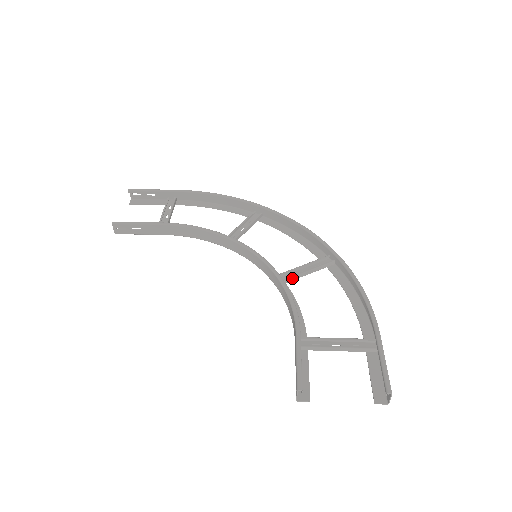
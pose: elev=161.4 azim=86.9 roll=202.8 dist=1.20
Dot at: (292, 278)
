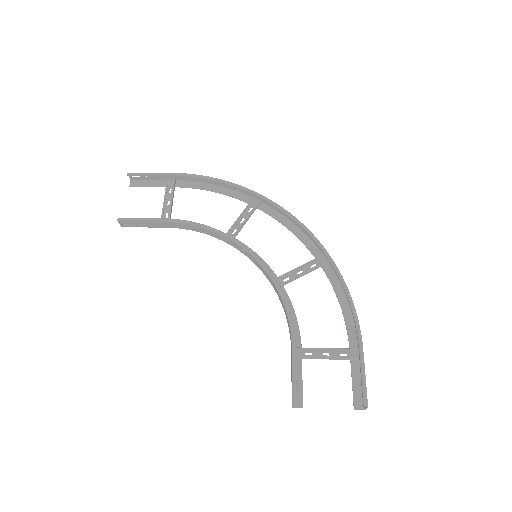
Dot at: (289, 282)
